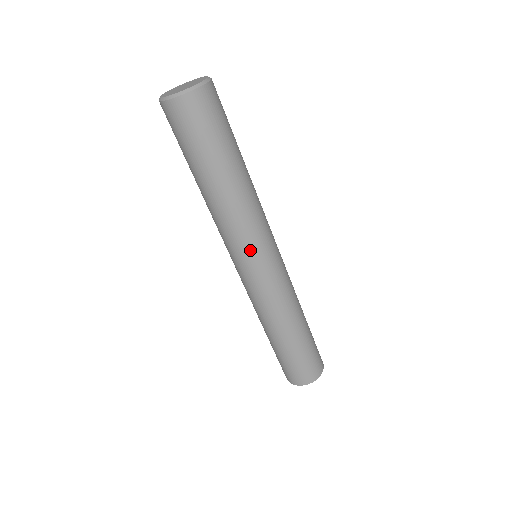
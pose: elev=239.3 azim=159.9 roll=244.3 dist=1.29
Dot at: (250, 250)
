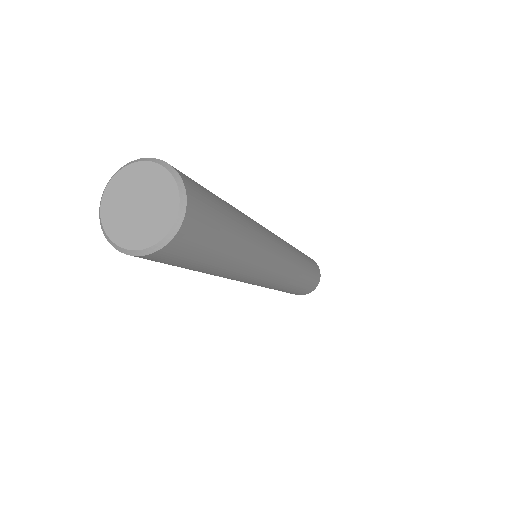
Dot at: (252, 281)
